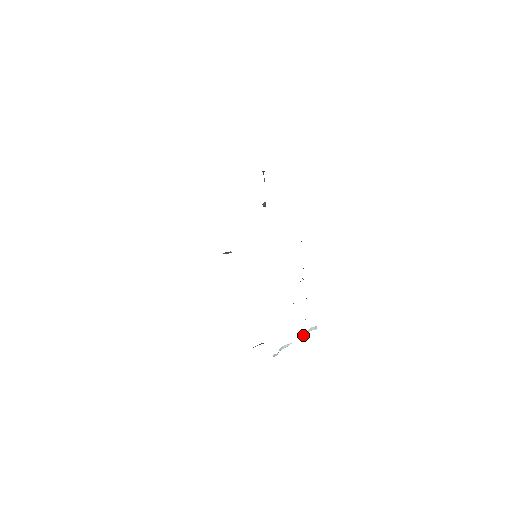
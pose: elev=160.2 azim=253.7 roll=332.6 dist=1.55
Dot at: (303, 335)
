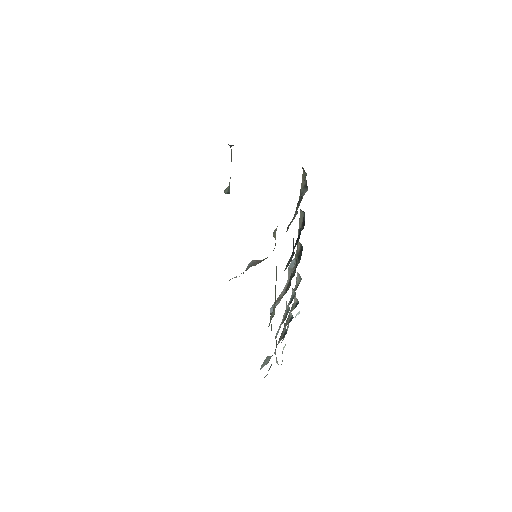
Dot at: occluded
